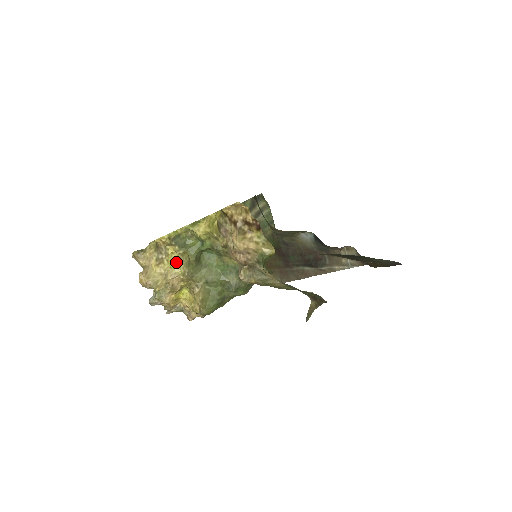
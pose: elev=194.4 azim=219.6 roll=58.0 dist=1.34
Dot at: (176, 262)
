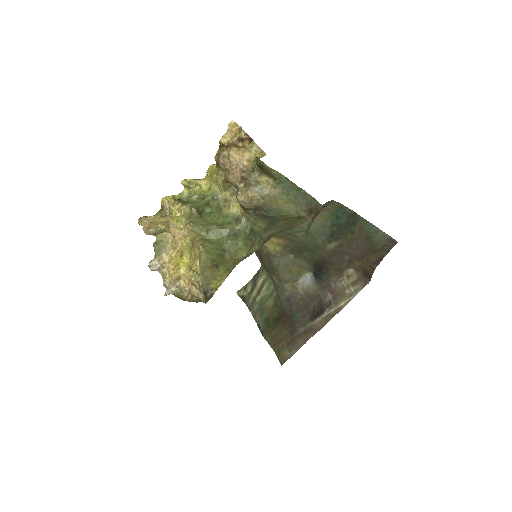
Dot at: (179, 219)
